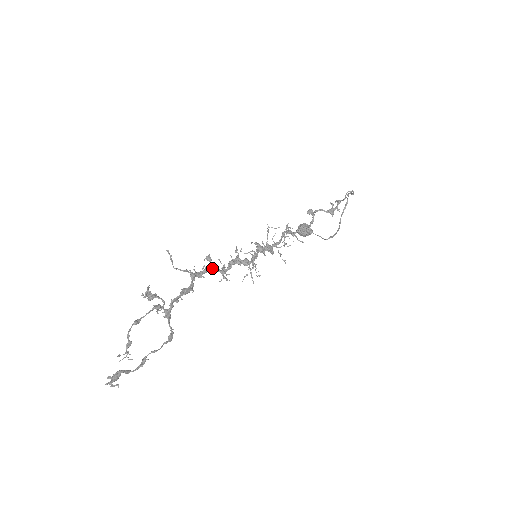
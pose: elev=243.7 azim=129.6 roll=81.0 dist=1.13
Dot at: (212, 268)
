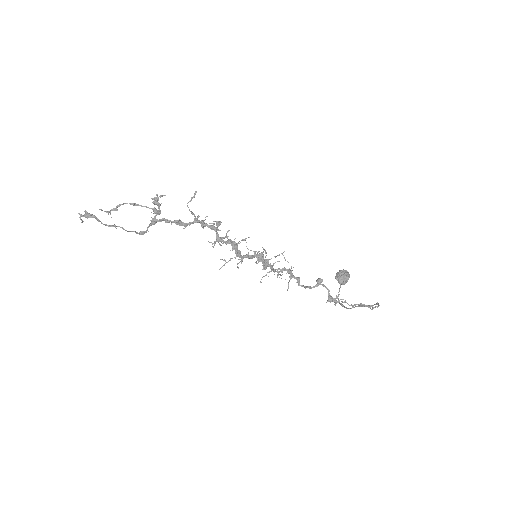
Dot at: (215, 230)
